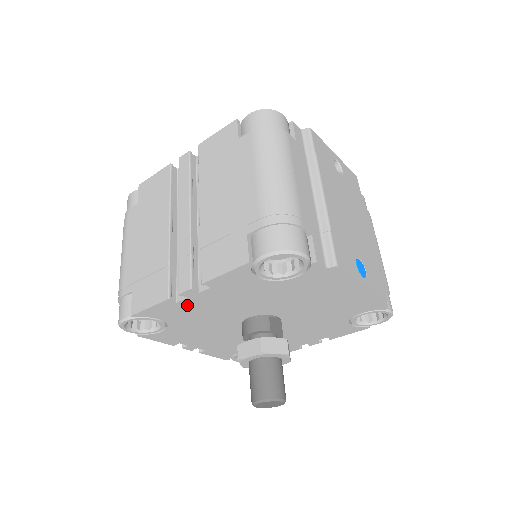
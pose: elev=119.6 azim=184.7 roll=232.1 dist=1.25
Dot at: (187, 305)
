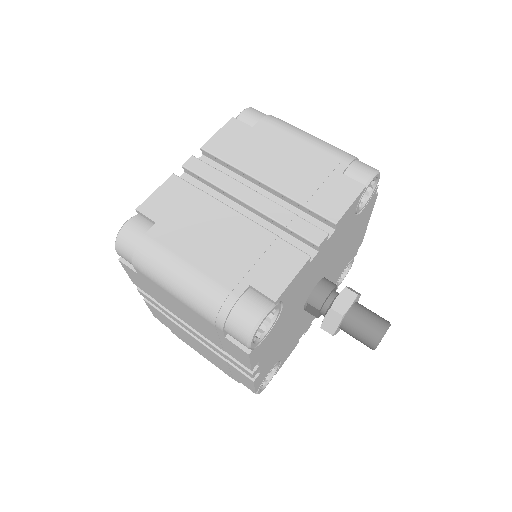
Dot at: (310, 268)
